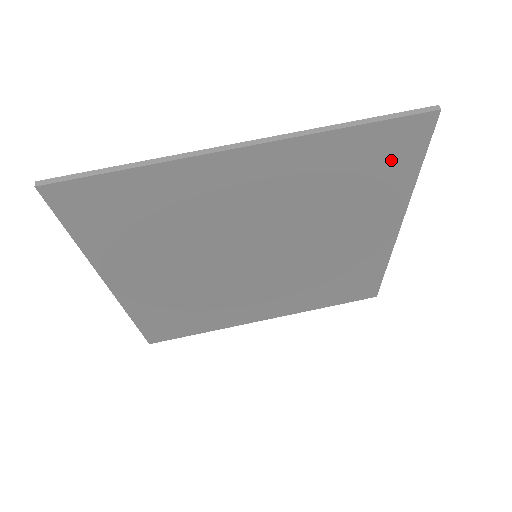
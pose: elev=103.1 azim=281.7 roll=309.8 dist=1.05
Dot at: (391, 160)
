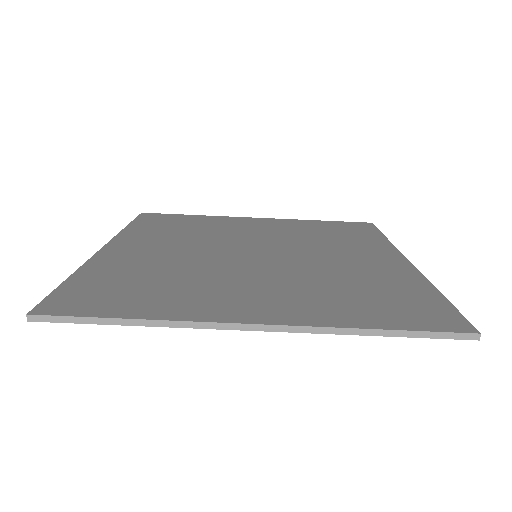
Dot at: occluded
